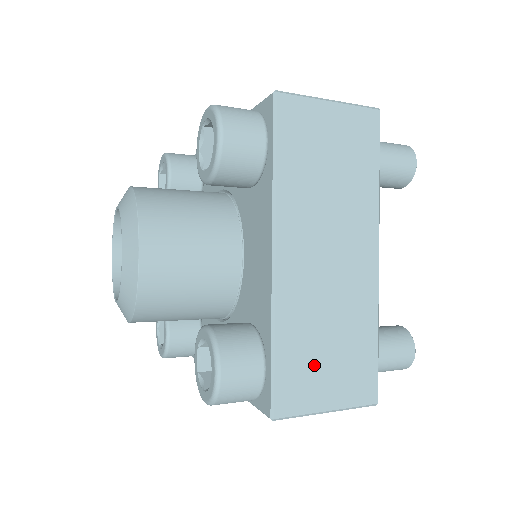
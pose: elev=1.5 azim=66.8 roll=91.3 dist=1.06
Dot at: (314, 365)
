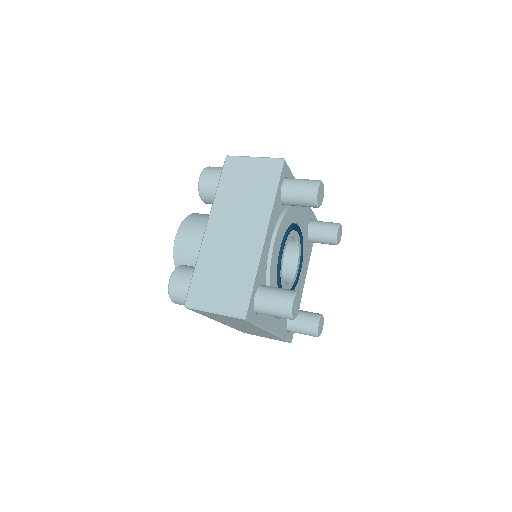
Dot at: (212, 285)
